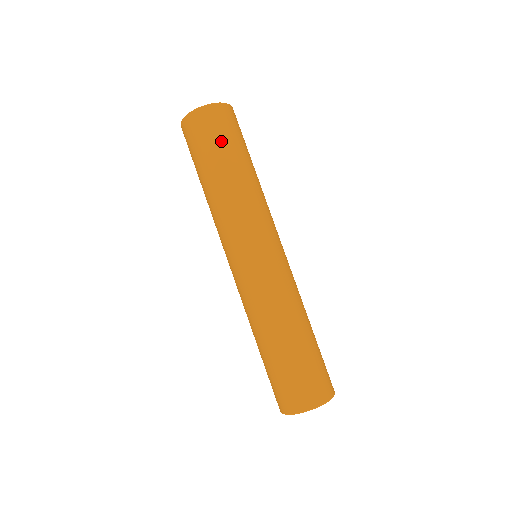
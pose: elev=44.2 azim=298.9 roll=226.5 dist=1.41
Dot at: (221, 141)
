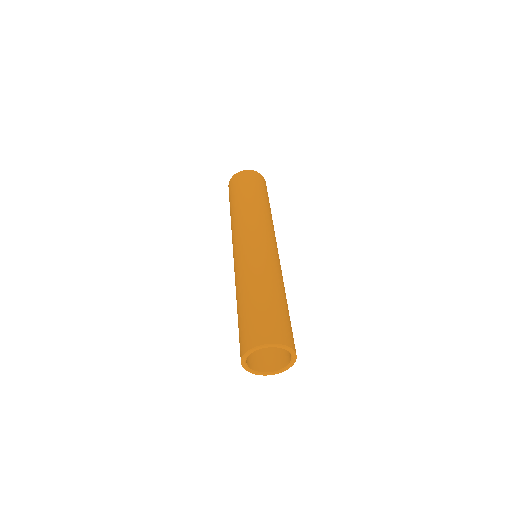
Dot at: (257, 186)
